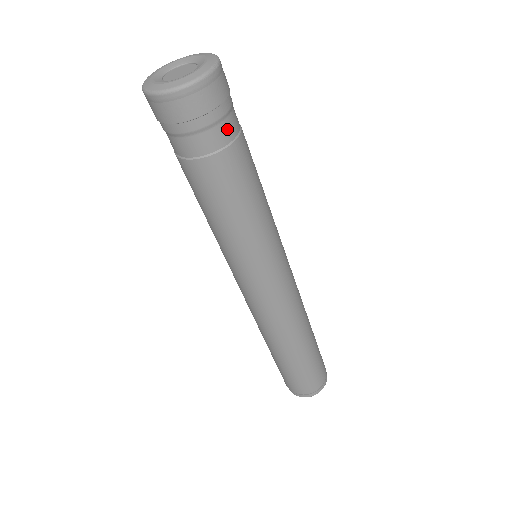
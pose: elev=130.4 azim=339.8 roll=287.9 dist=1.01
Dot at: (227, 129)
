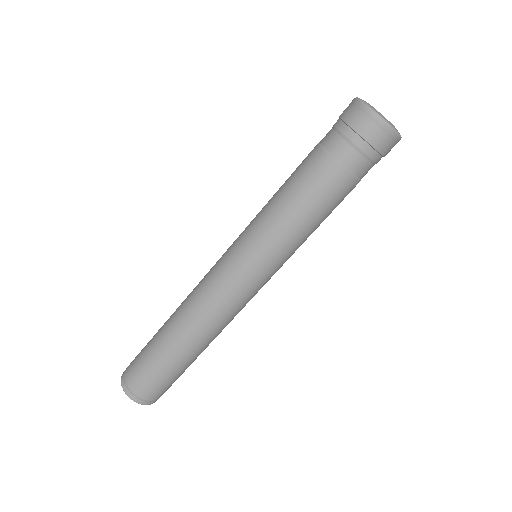
Dot at: occluded
